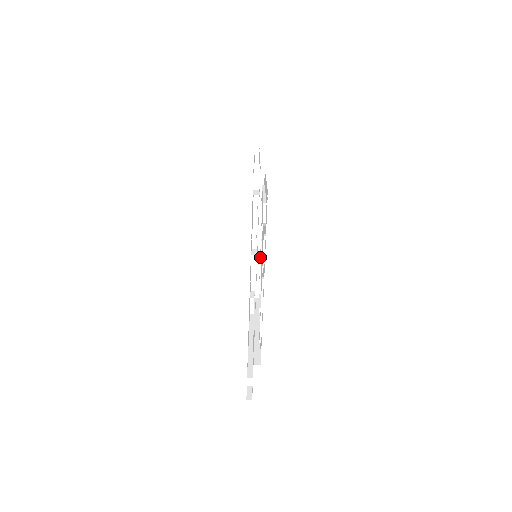
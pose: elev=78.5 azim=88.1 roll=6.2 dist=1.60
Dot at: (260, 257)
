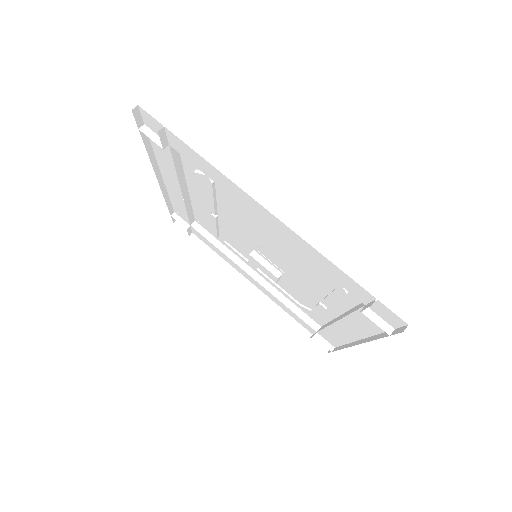
Dot at: (273, 284)
